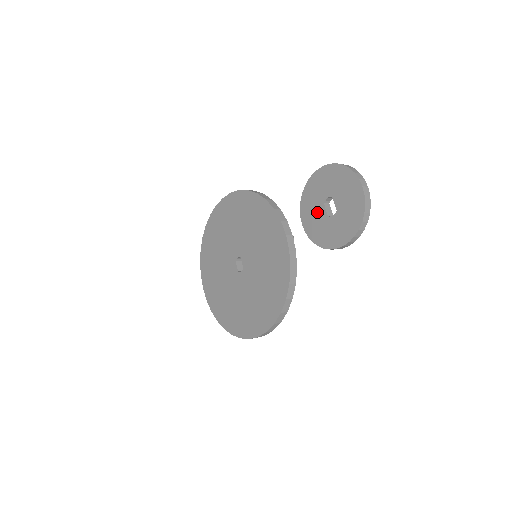
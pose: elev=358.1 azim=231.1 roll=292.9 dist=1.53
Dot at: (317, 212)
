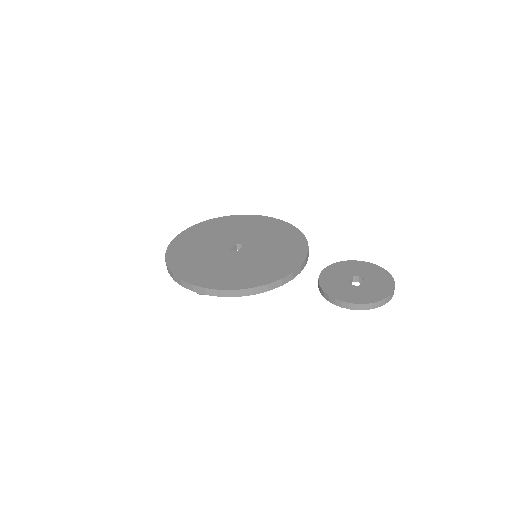
Dot at: (343, 275)
